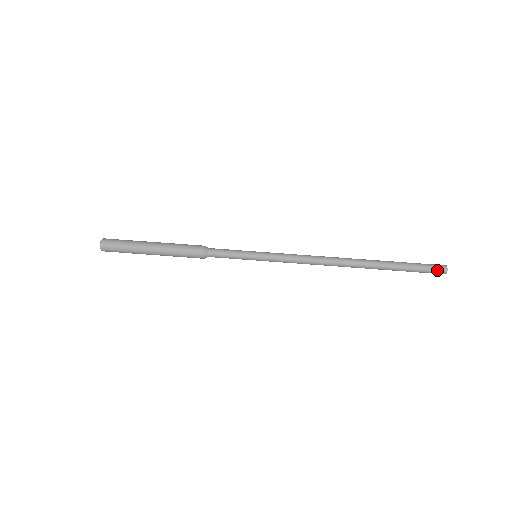
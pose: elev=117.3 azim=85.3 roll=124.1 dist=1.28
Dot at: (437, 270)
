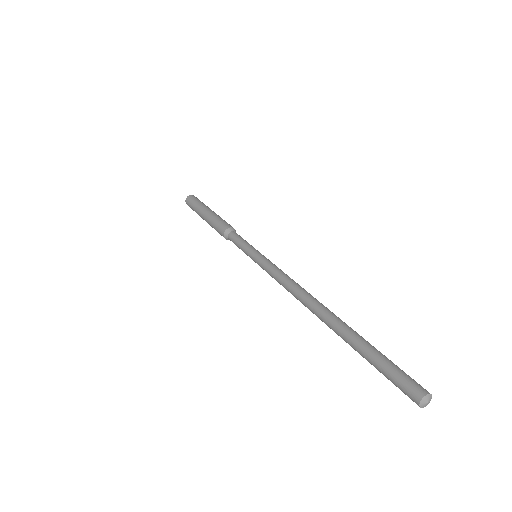
Dot at: (408, 387)
